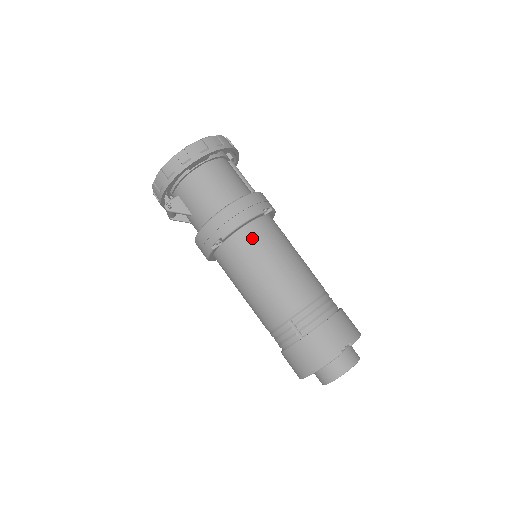
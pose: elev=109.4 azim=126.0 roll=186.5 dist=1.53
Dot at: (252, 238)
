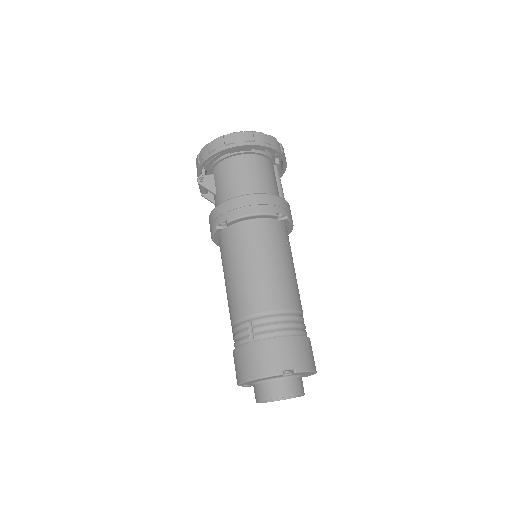
Dot at: (254, 232)
